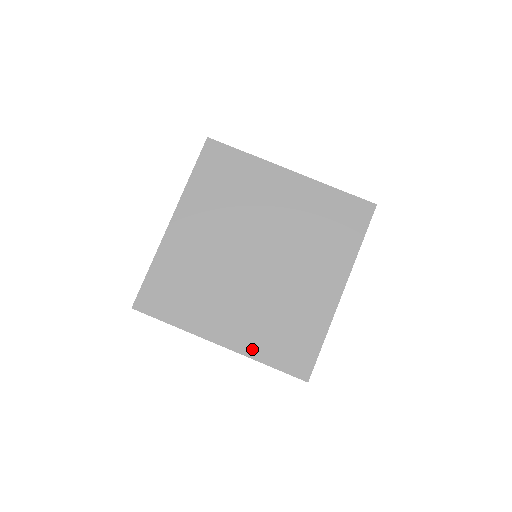
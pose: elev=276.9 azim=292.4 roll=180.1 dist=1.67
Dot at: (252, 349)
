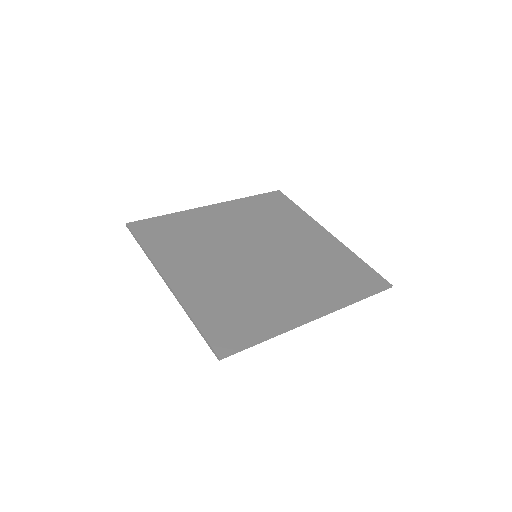
Dot at: (191, 301)
